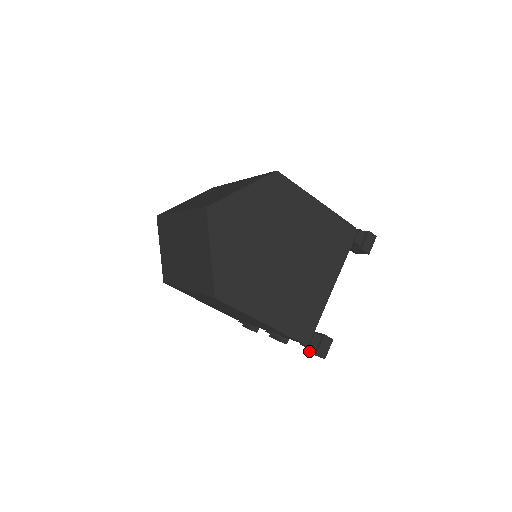
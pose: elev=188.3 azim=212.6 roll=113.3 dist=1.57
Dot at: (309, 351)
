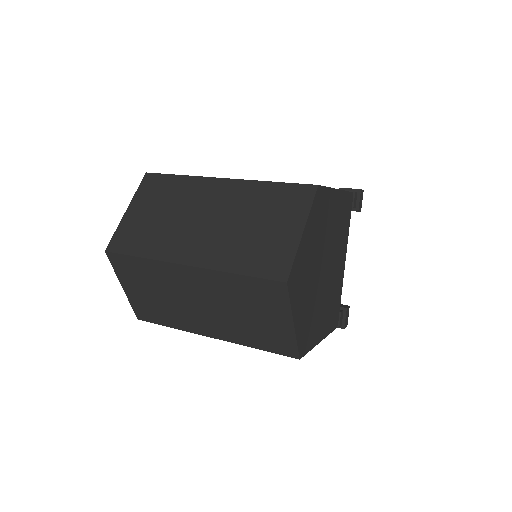
Dot at: occluded
